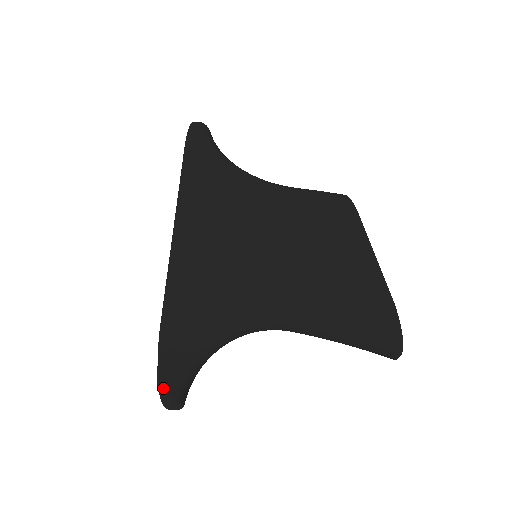
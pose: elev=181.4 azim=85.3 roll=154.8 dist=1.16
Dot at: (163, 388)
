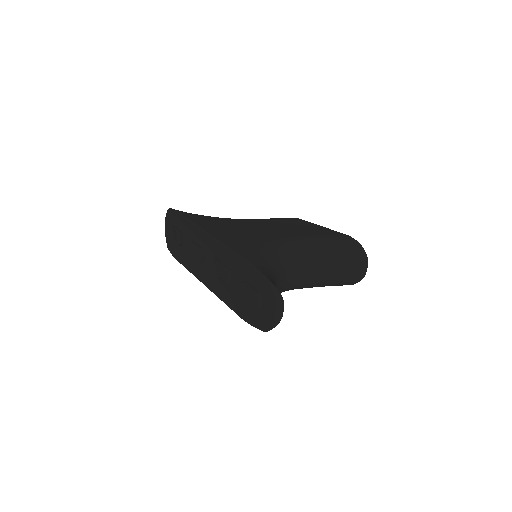
Dot at: (275, 286)
